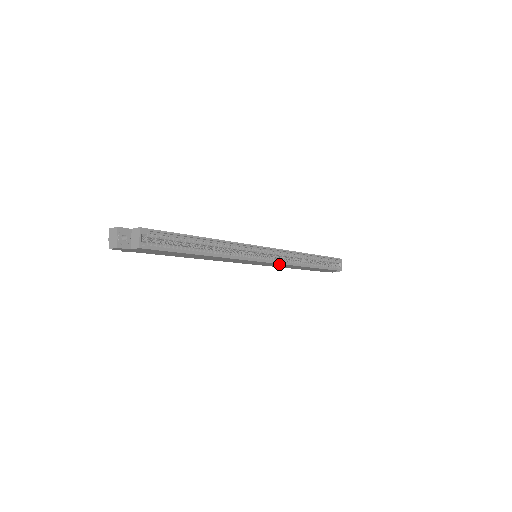
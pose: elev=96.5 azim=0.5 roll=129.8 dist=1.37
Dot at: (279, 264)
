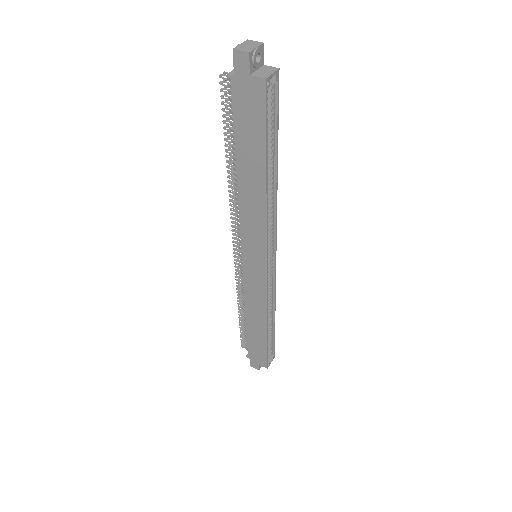
Dot at: (264, 286)
